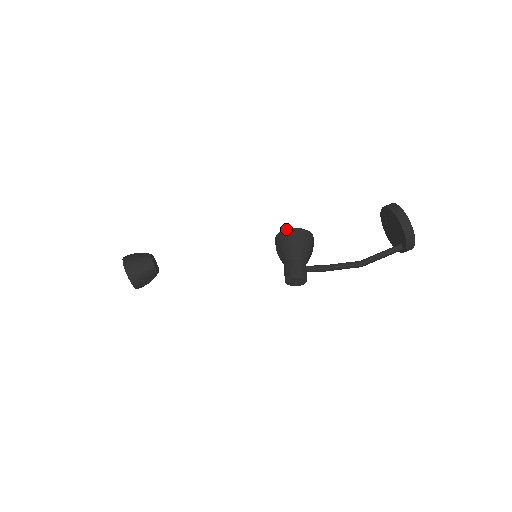
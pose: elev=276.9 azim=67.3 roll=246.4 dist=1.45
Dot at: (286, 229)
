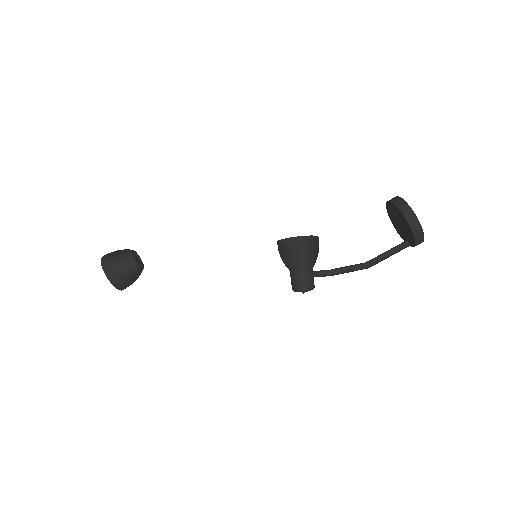
Dot at: (293, 242)
